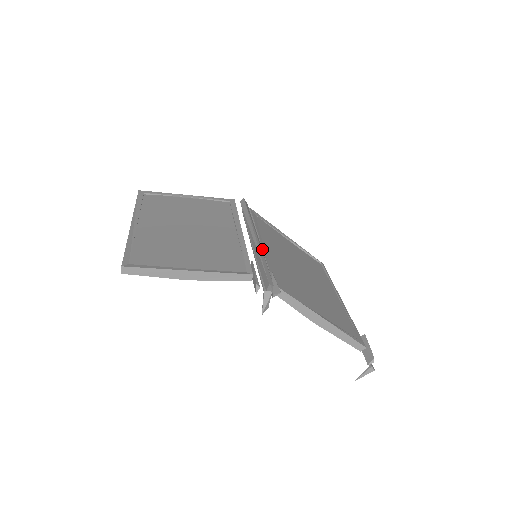
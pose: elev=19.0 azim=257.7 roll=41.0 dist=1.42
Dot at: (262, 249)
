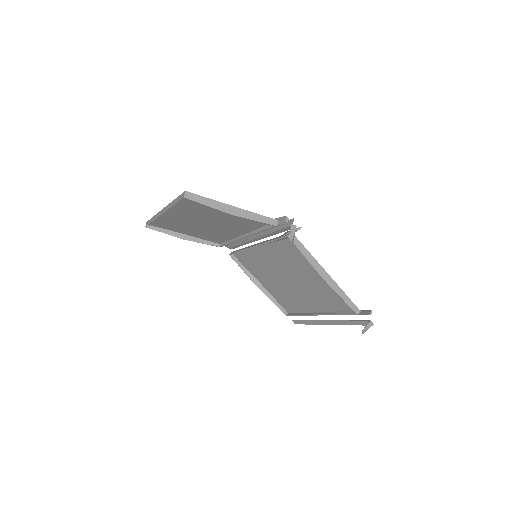
Dot at: (265, 241)
